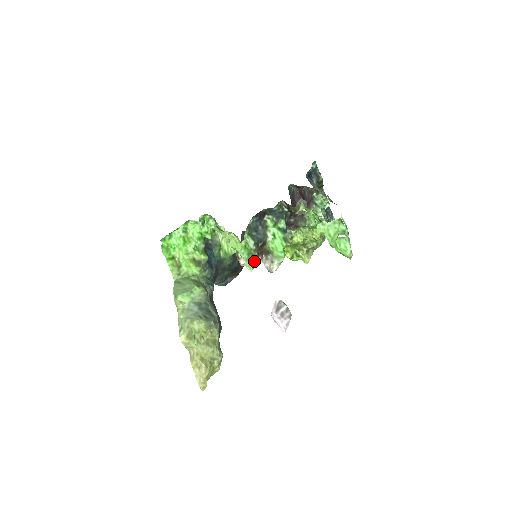
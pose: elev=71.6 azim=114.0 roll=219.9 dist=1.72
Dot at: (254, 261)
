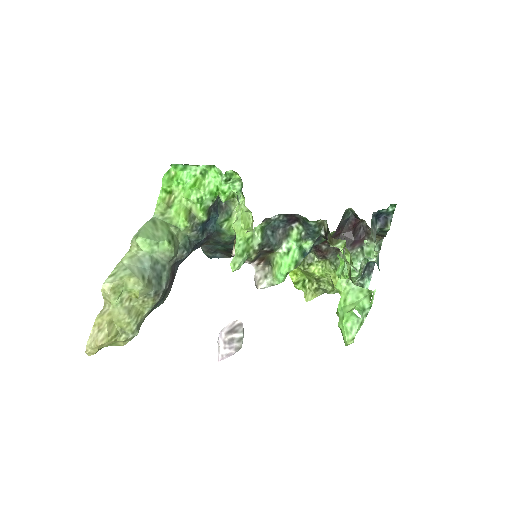
Dot at: (247, 261)
